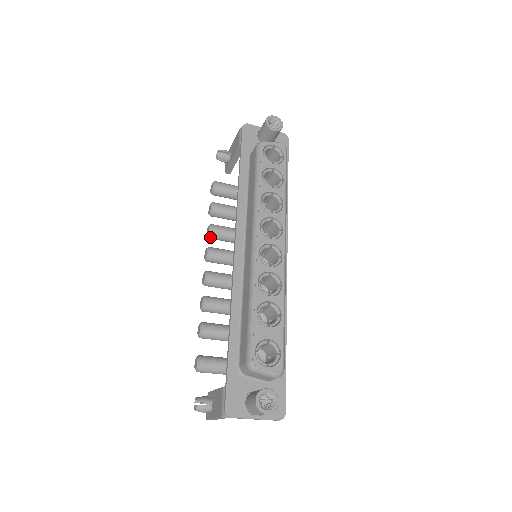
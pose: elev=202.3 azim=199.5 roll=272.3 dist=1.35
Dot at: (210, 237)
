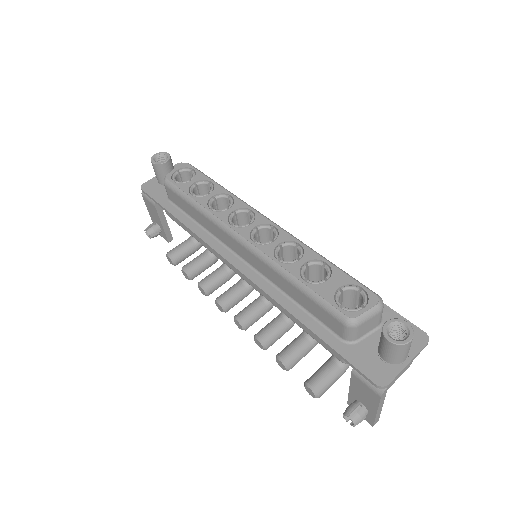
Dot at: (208, 292)
